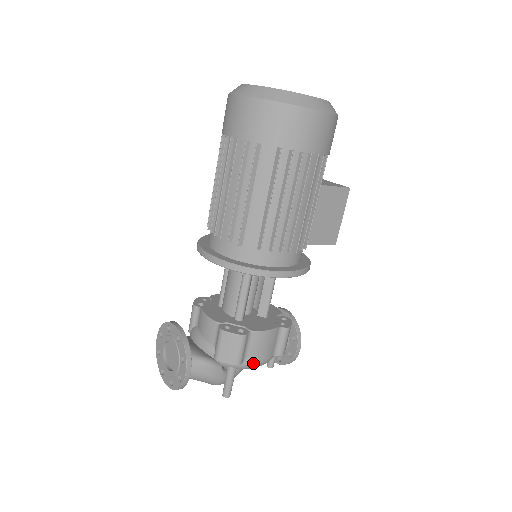
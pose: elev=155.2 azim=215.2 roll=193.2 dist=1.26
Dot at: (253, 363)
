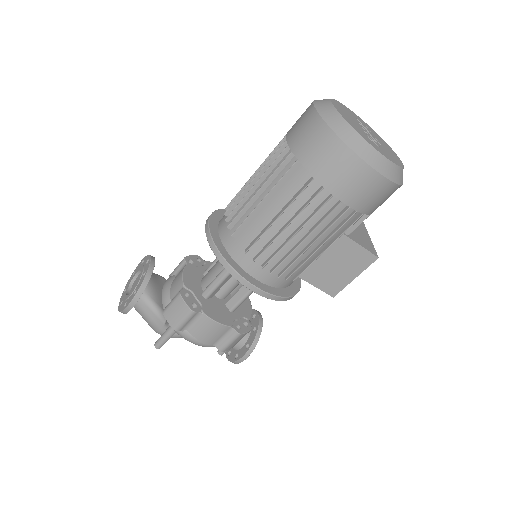
Dot at: (190, 338)
